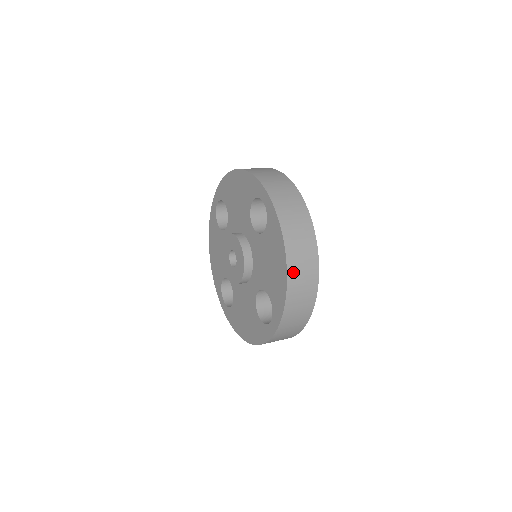
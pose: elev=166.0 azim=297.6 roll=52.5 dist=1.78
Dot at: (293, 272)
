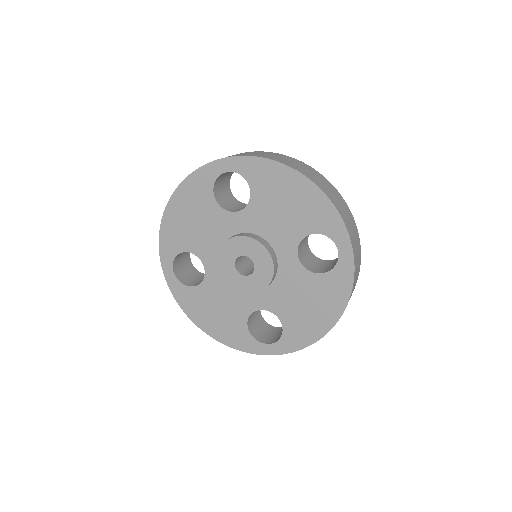
Dot at: (311, 178)
